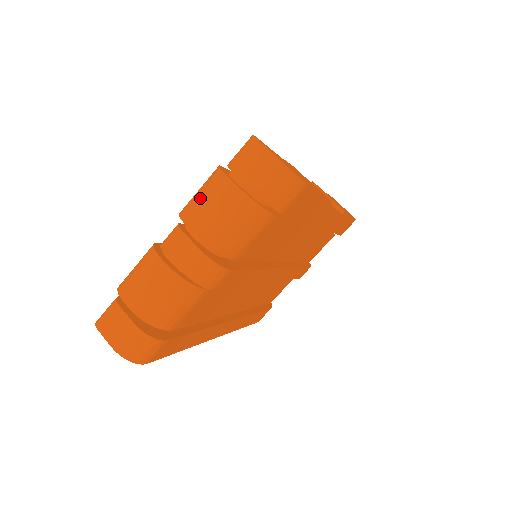
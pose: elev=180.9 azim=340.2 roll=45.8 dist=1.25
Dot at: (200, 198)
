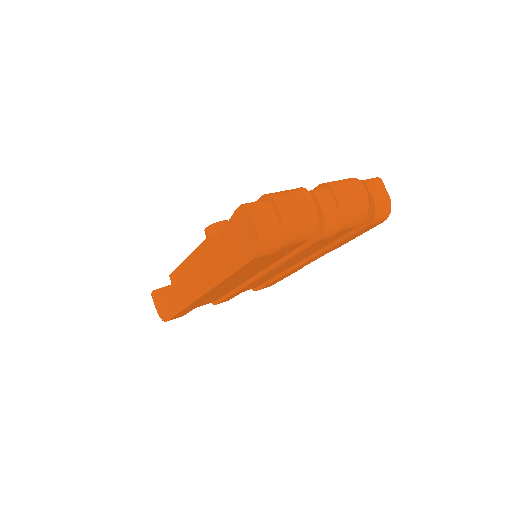
Dot at: (345, 184)
